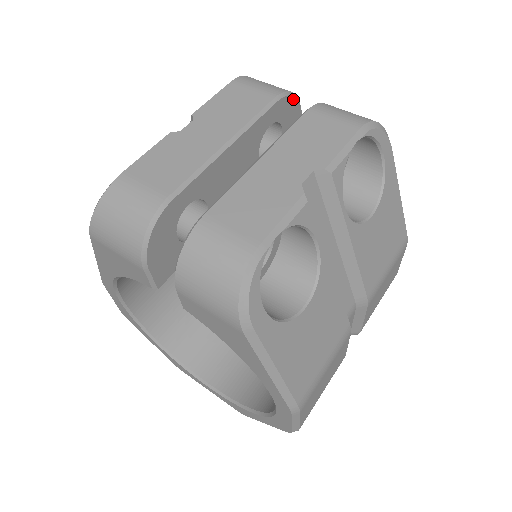
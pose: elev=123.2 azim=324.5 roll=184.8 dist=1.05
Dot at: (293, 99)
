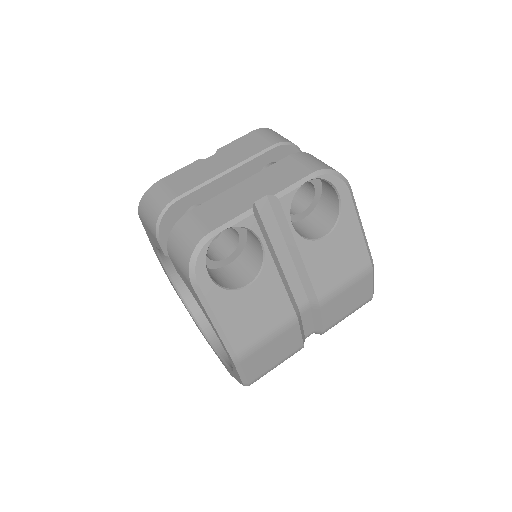
Dot at: (292, 147)
